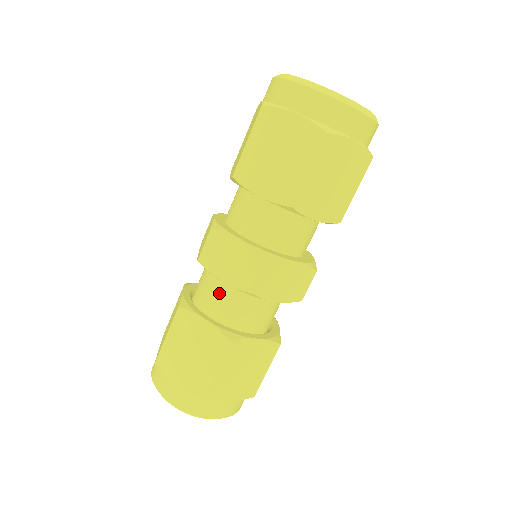
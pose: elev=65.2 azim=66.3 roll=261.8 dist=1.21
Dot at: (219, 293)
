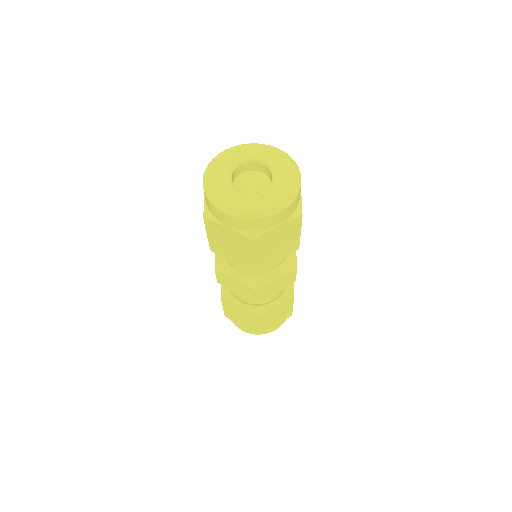
Dot at: occluded
